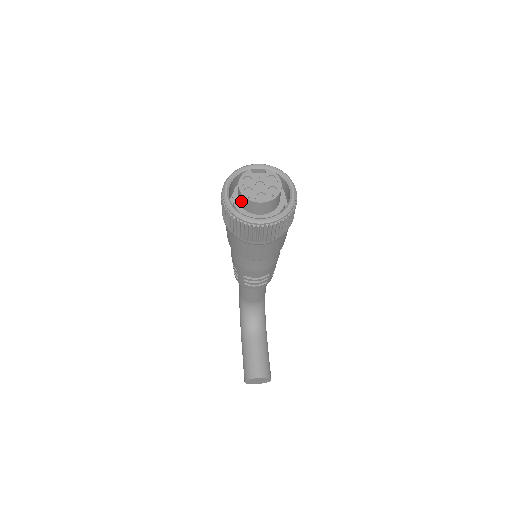
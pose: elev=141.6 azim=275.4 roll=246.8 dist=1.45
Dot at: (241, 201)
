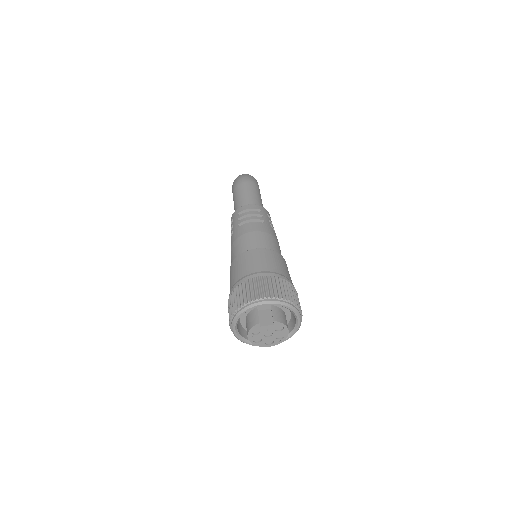
Dot at: occluded
